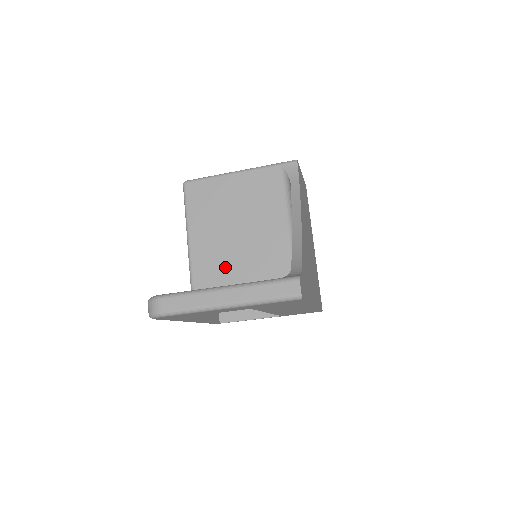
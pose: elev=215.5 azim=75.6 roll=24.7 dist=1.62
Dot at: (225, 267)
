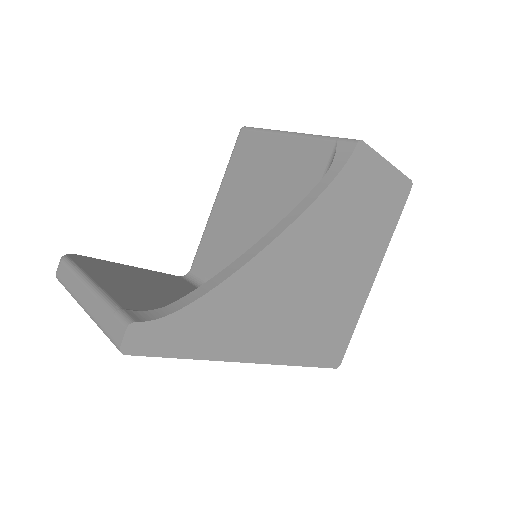
Dot at: (225, 252)
